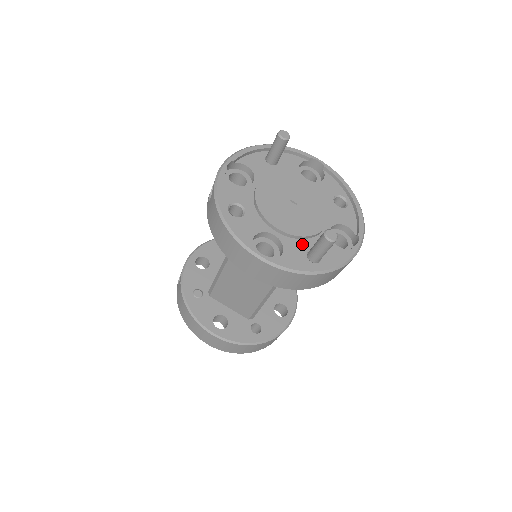
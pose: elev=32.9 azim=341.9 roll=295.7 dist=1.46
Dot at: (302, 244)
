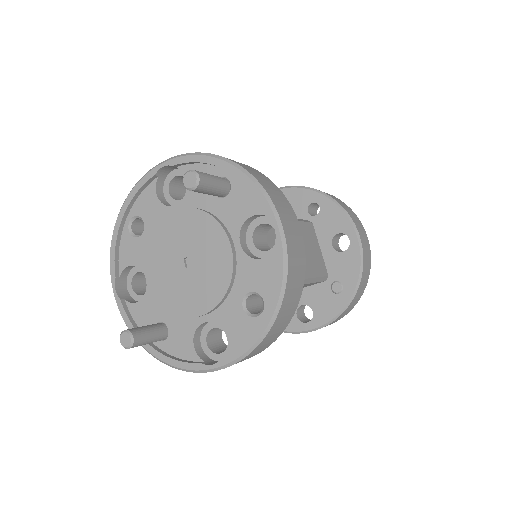
Dot at: (161, 310)
